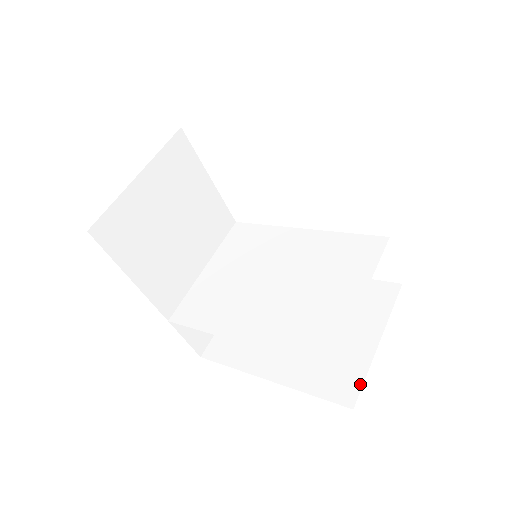
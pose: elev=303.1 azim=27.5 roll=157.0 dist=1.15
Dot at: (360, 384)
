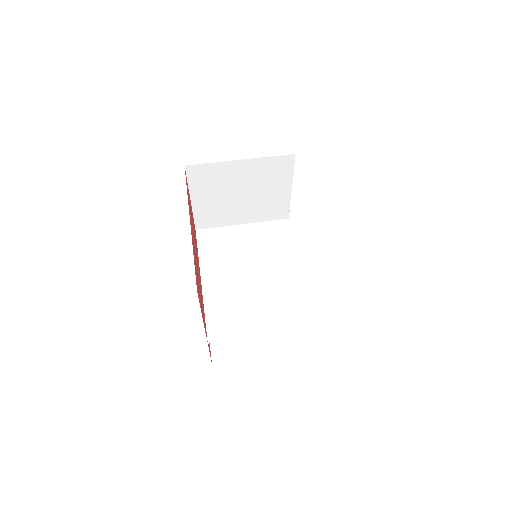
Dot at: (229, 359)
